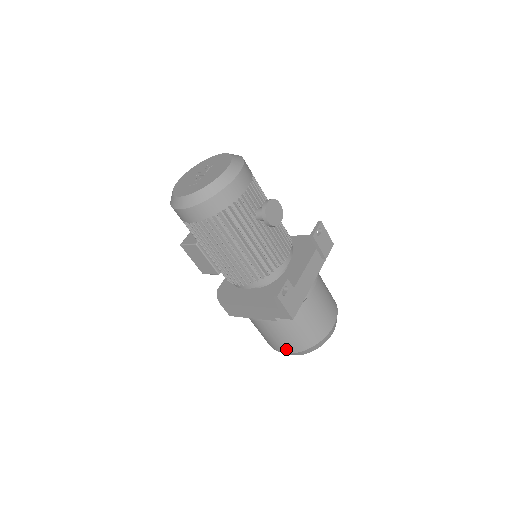
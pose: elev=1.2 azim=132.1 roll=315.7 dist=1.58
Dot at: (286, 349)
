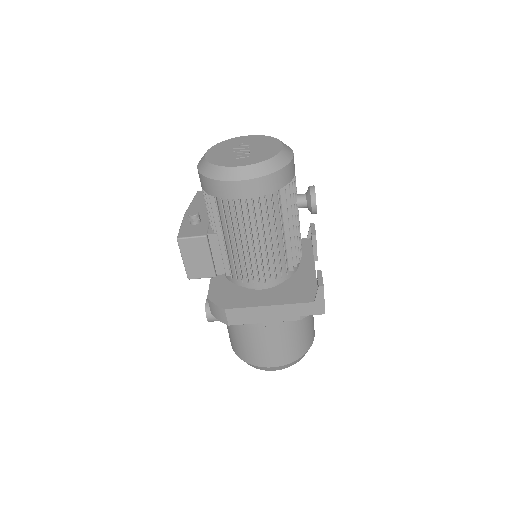
Dot at: (279, 361)
